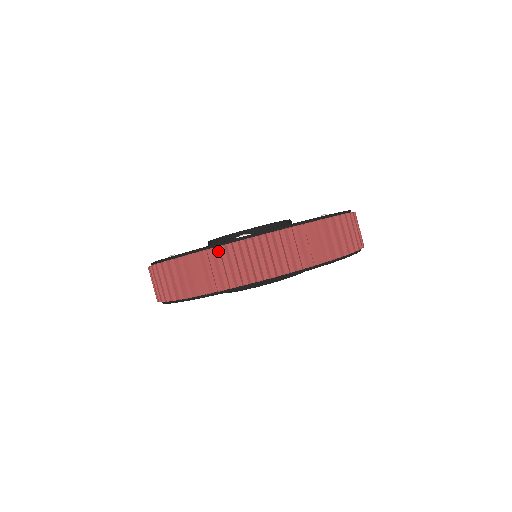
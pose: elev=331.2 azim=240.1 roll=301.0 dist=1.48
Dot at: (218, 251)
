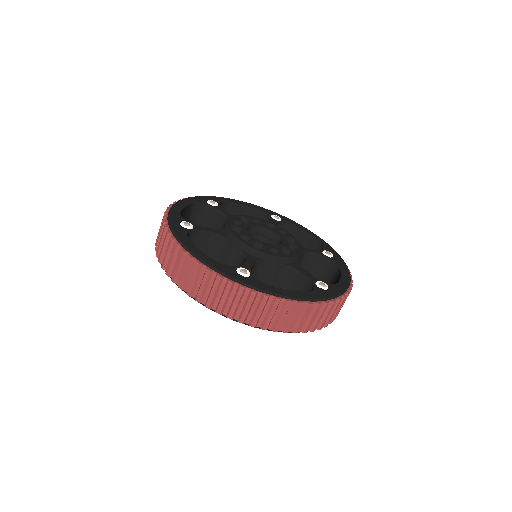
Dot at: (322, 305)
